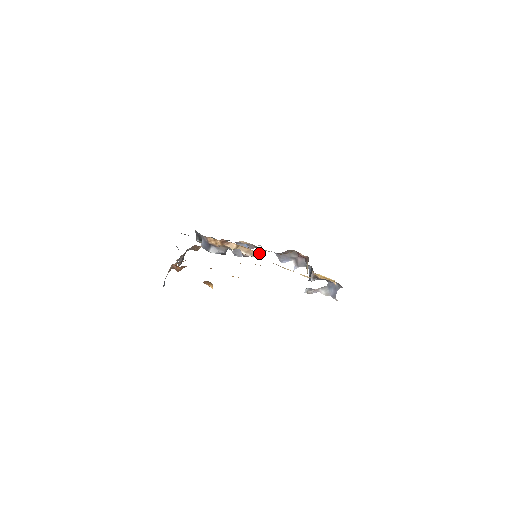
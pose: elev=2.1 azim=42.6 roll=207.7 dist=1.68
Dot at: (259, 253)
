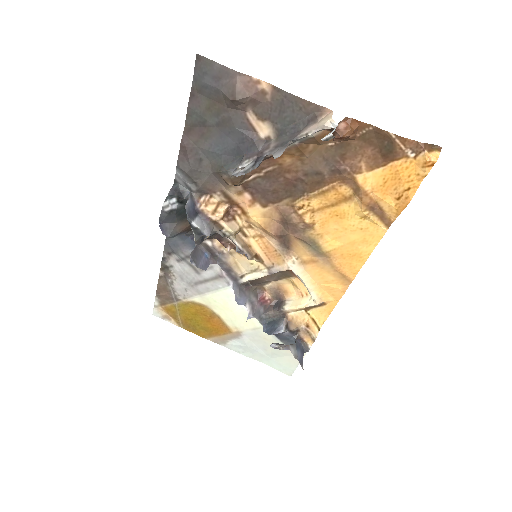
Dot at: (257, 255)
